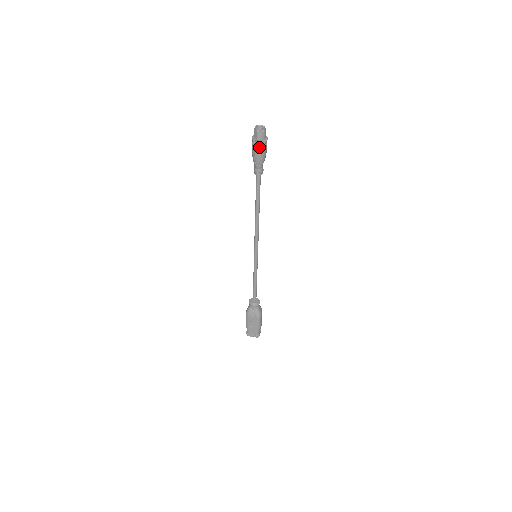
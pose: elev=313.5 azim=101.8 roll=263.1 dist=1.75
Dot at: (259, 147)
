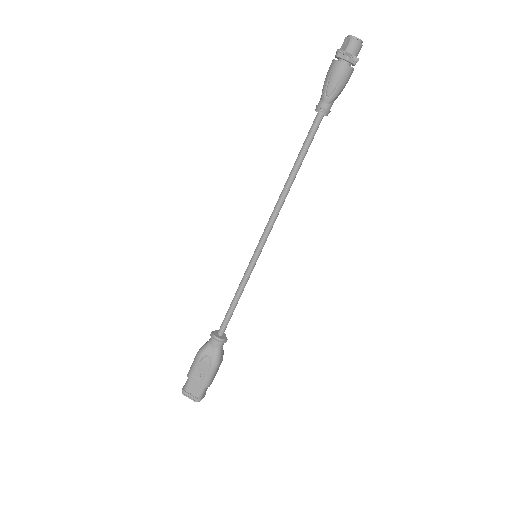
Dot at: (343, 64)
